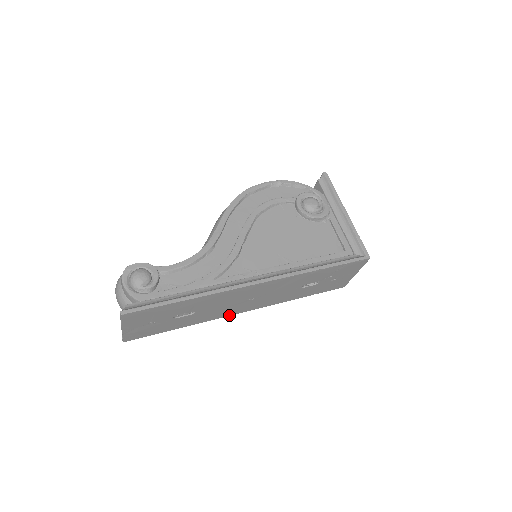
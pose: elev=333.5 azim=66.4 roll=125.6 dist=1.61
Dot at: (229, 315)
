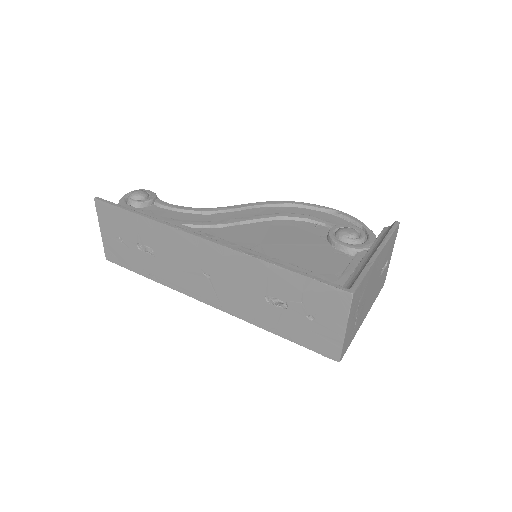
Dot at: (193, 296)
